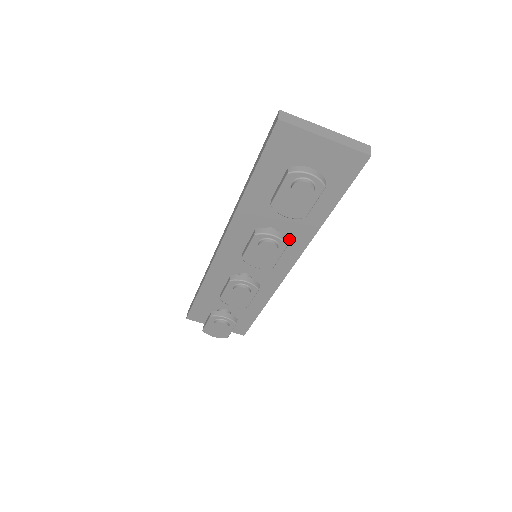
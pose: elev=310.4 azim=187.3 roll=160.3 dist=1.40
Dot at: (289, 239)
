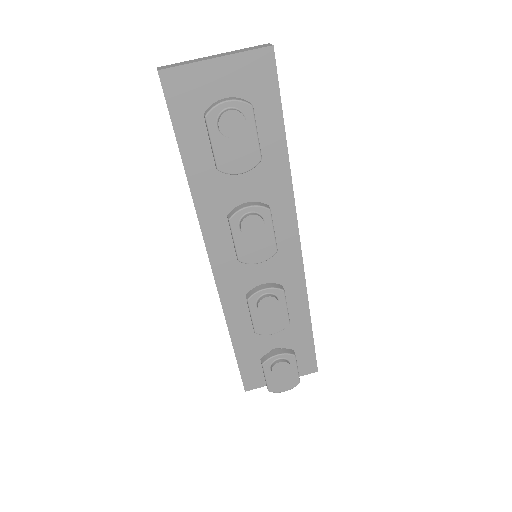
Dot at: (271, 208)
